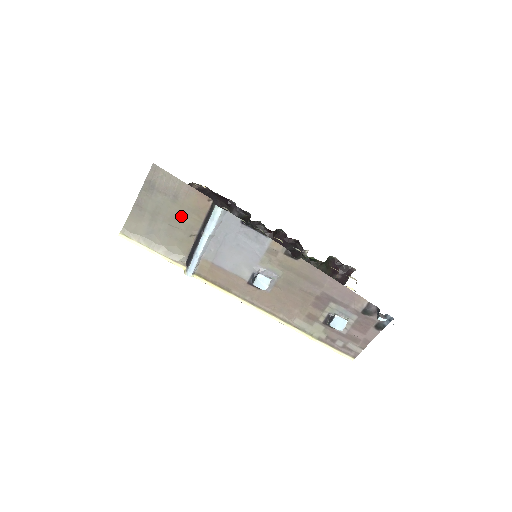
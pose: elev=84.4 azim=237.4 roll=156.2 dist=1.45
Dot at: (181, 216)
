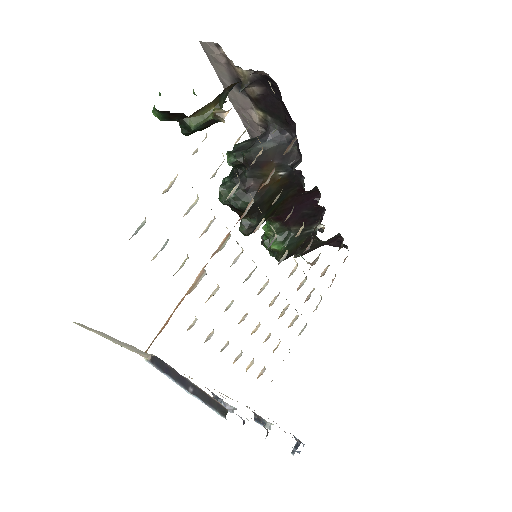
Dot at: occluded
